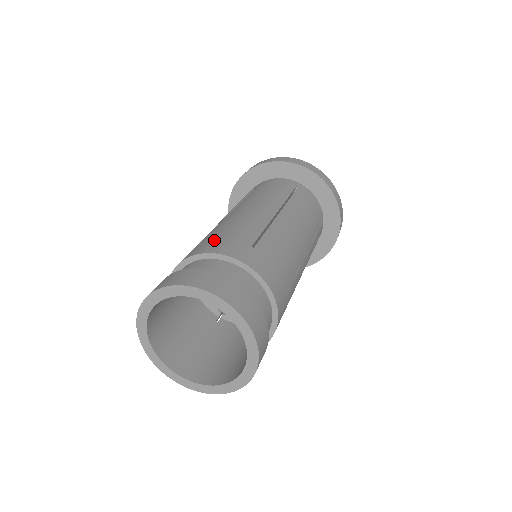
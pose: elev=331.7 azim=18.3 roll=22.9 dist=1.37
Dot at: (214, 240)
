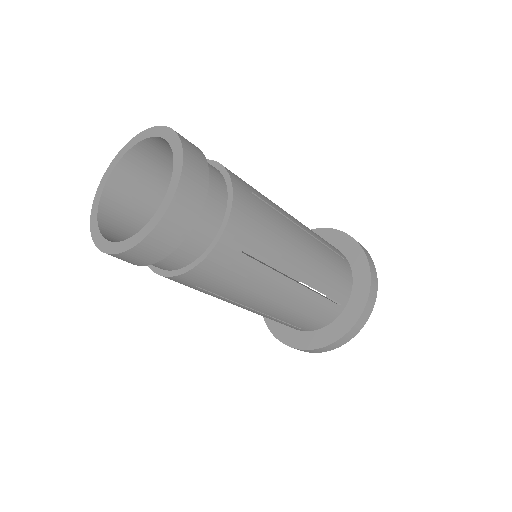
Dot at: occluded
